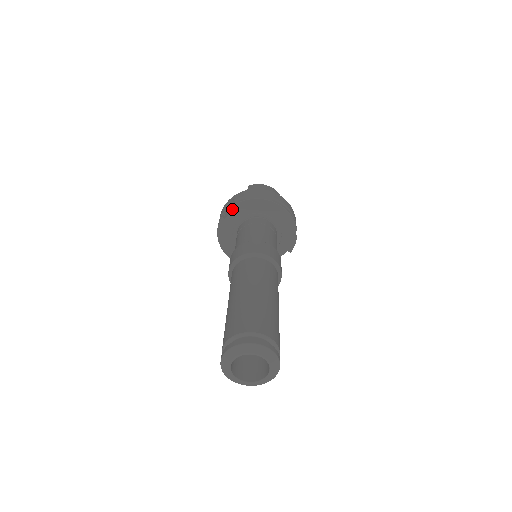
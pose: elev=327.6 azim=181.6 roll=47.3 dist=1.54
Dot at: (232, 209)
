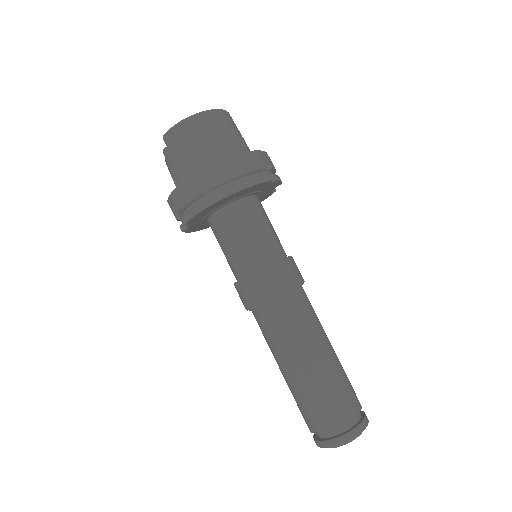
Dot at: occluded
